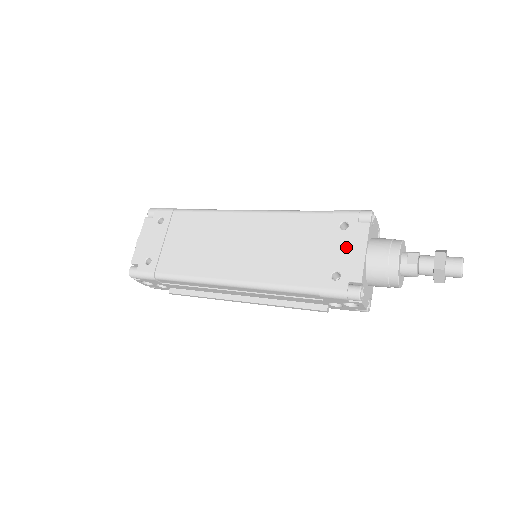
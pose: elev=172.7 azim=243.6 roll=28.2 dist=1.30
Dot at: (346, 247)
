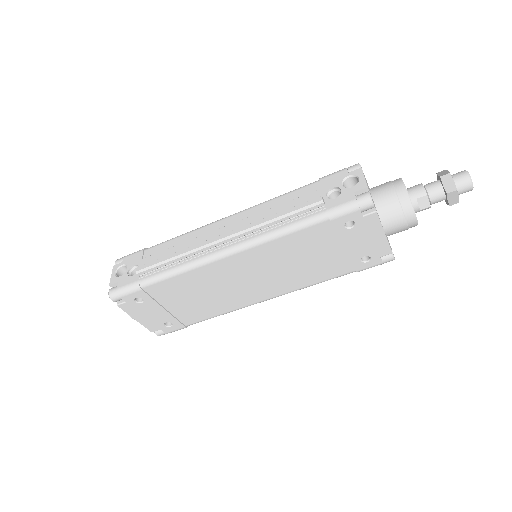
Dot at: occluded
